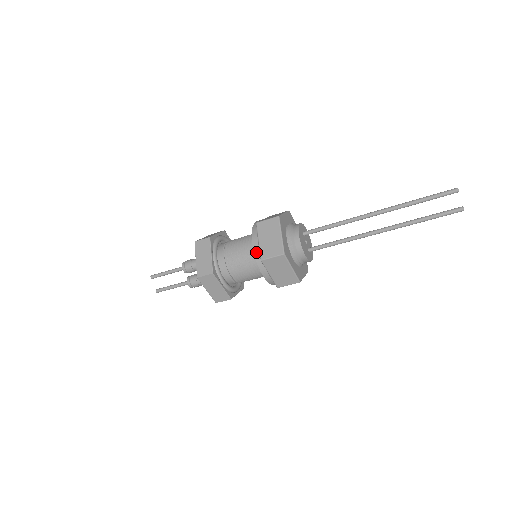
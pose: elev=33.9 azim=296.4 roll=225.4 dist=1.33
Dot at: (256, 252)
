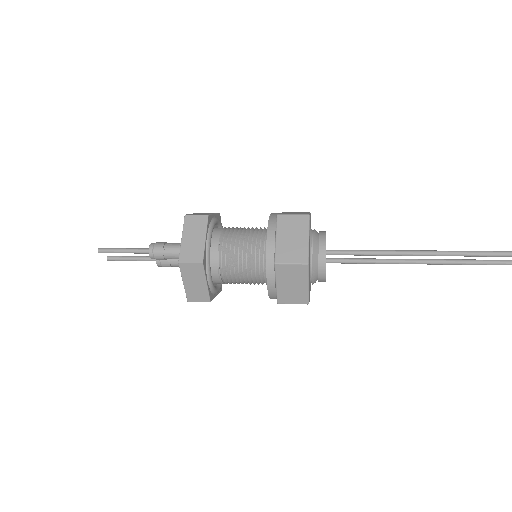
Dot at: (271, 293)
